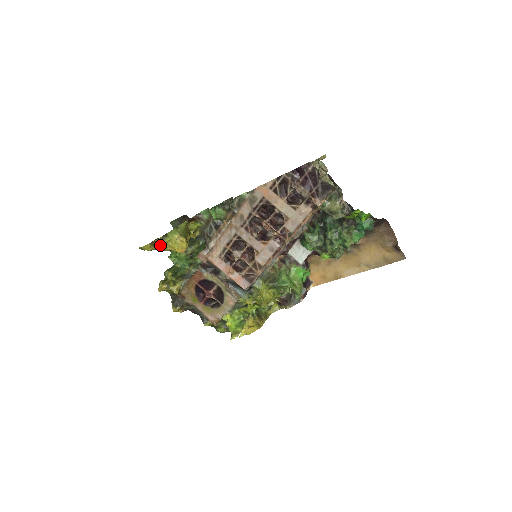
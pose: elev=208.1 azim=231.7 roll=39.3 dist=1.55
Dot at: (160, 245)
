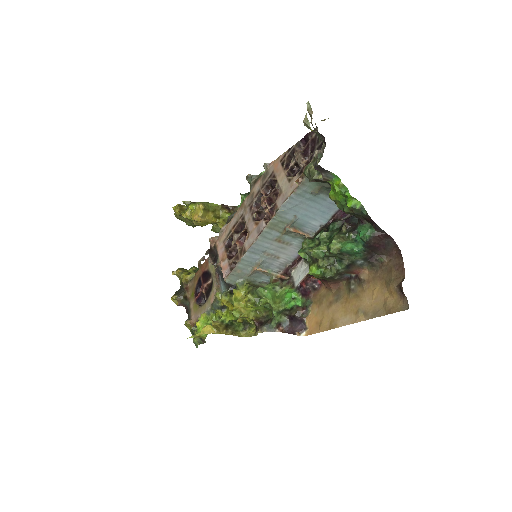
Dot at: (186, 211)
